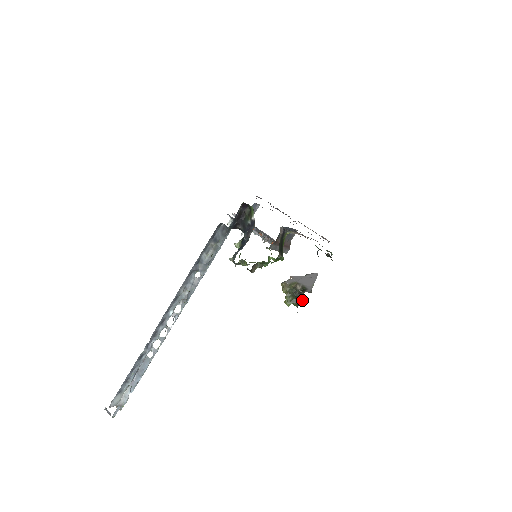
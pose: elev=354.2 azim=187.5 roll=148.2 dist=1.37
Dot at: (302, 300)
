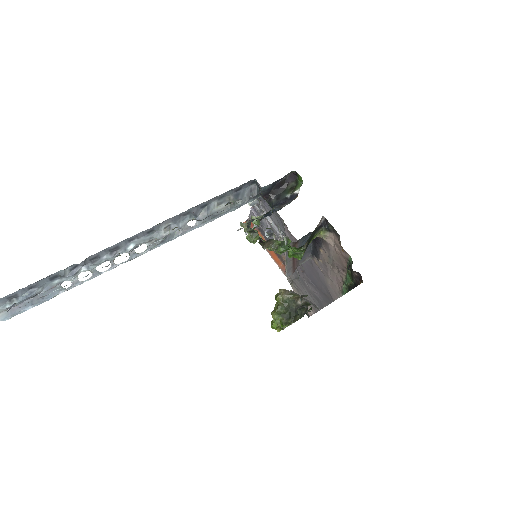
Dot at: (302, 313)
